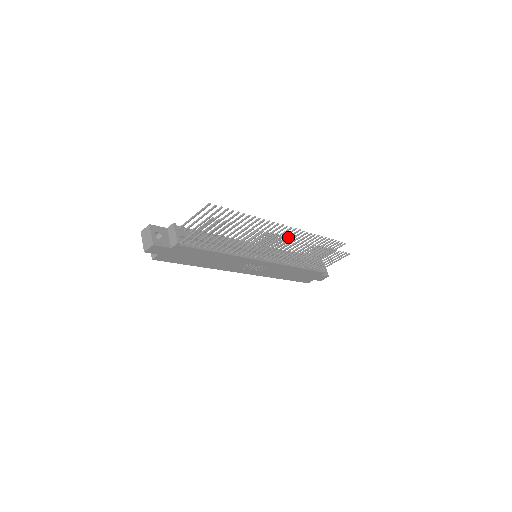
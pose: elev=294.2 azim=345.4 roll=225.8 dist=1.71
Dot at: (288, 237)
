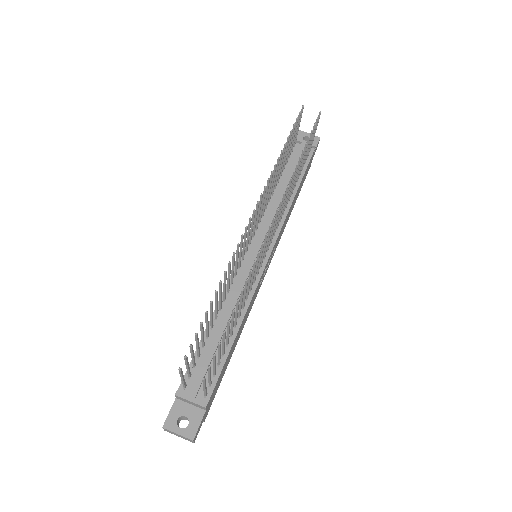
Dot at: (259, 209)
